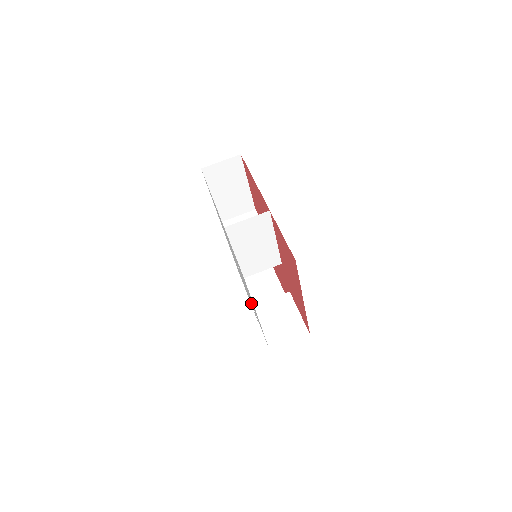
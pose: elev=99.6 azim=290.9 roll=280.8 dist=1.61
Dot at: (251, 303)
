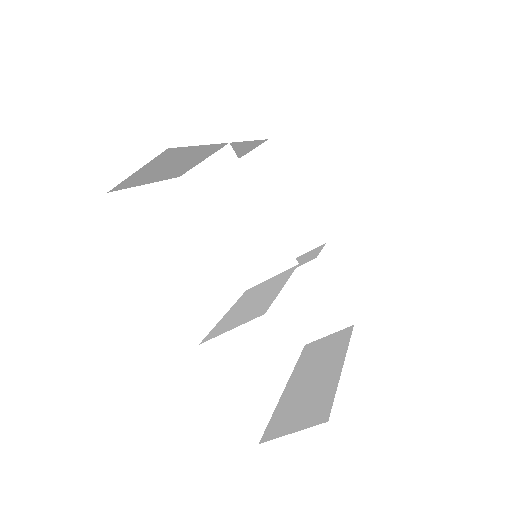
Dot at: occluded
